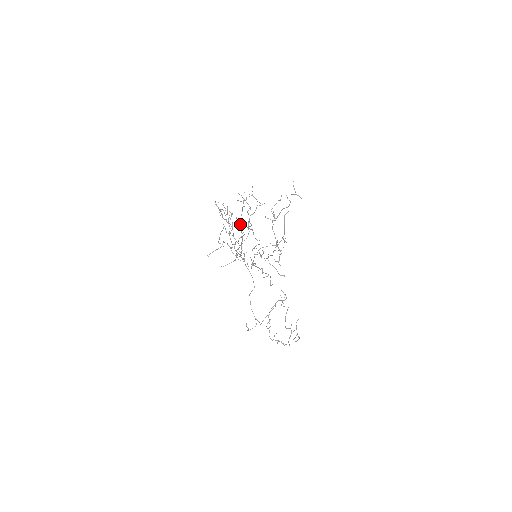
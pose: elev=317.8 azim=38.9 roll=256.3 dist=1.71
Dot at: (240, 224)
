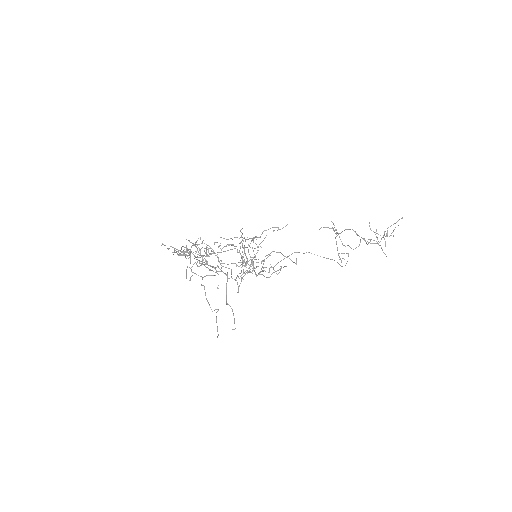
Dot at: occluded
